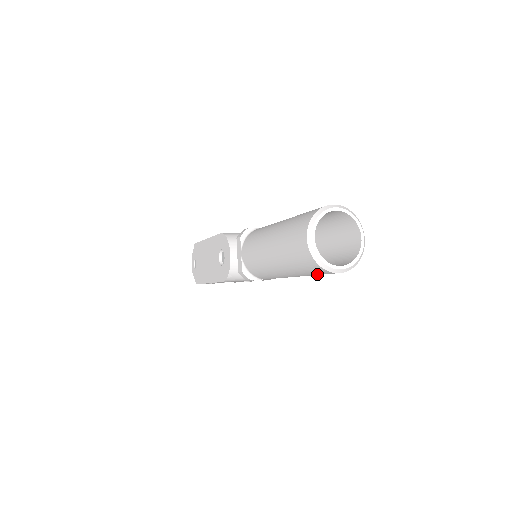
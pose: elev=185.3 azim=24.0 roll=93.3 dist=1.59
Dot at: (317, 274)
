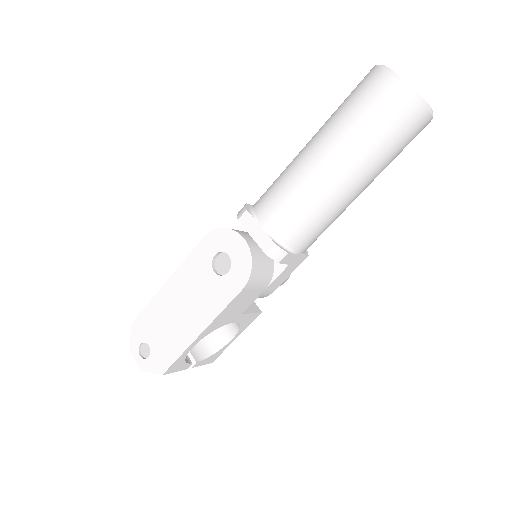
Dot at: (401, 144)
